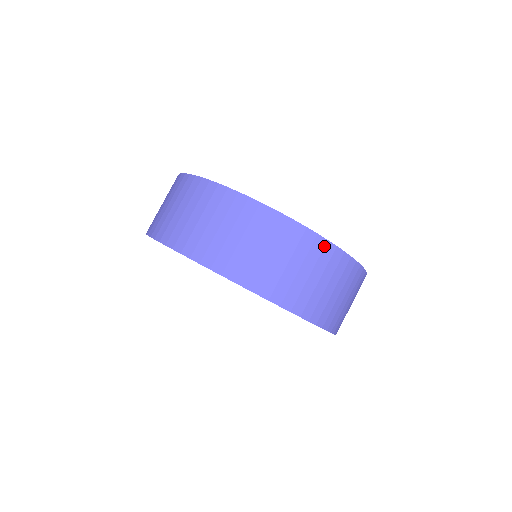
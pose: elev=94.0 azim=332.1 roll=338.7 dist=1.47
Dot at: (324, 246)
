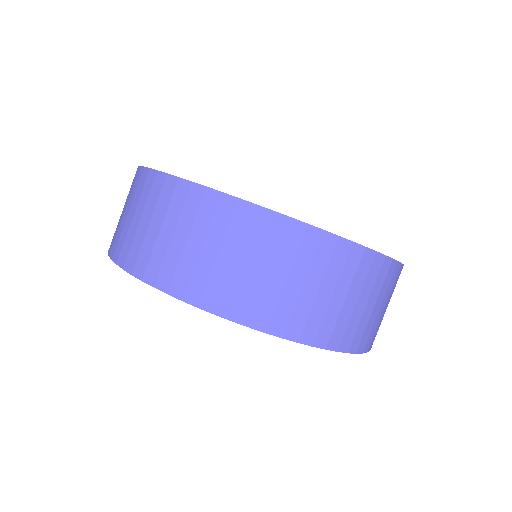
Dot at: (395, 269)
